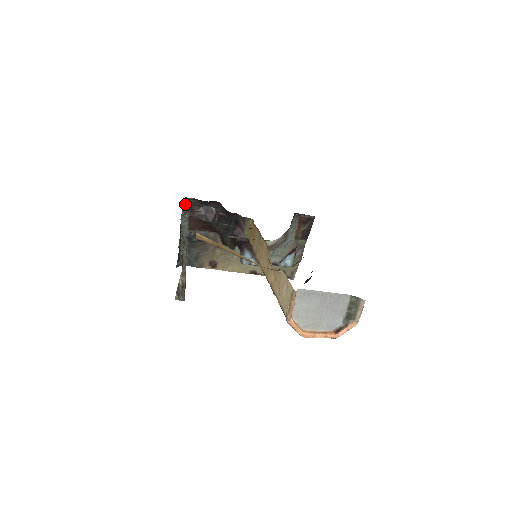
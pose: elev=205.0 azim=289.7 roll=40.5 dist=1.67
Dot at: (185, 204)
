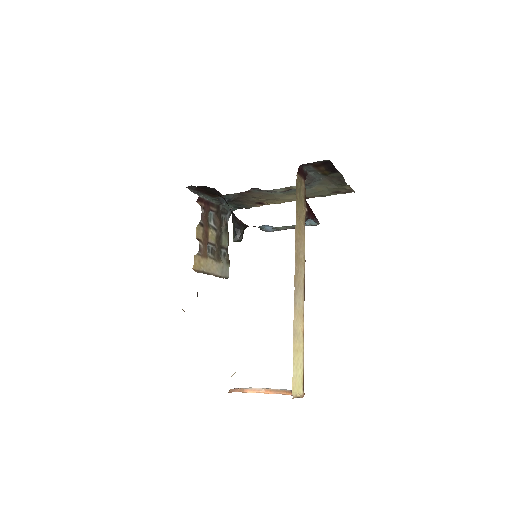
Dot at: (191, 189)
